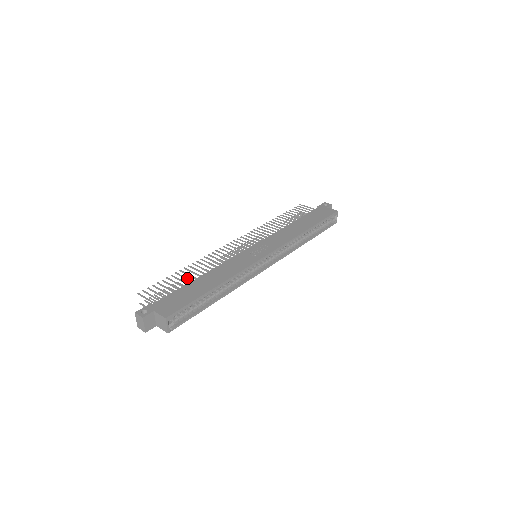
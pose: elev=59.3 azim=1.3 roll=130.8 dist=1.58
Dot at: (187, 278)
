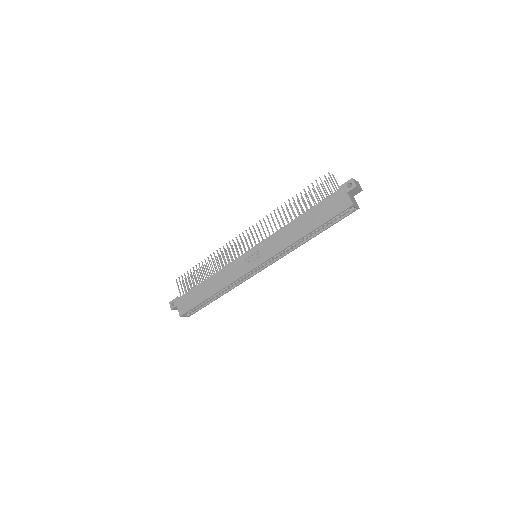
Dot at: (202, 275)
